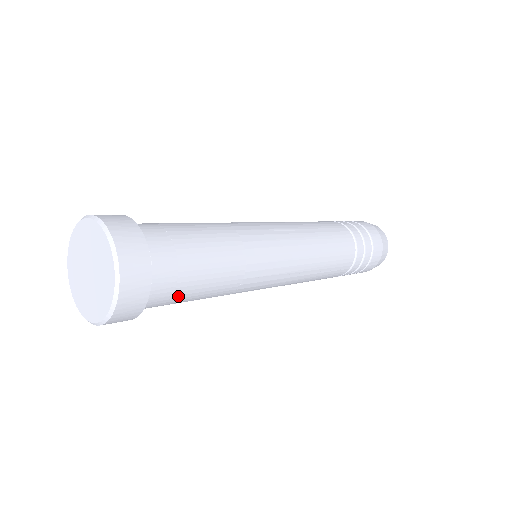
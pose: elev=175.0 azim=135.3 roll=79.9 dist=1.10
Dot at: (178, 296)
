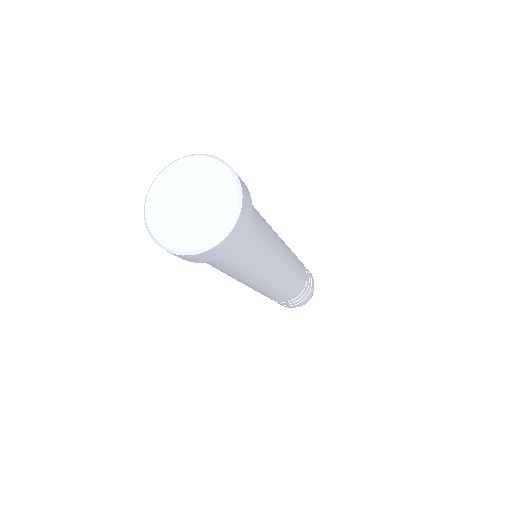
Dot at: (232, 260)
